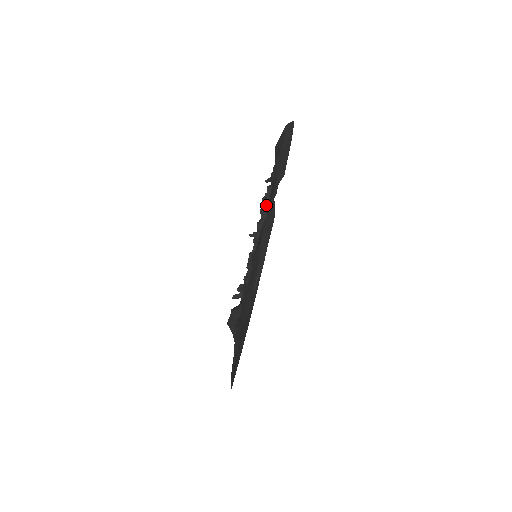
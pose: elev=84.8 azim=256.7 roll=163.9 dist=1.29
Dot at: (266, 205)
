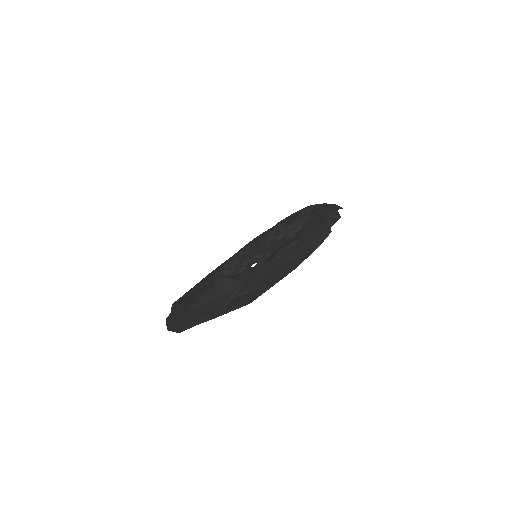
Dot at: occluded
